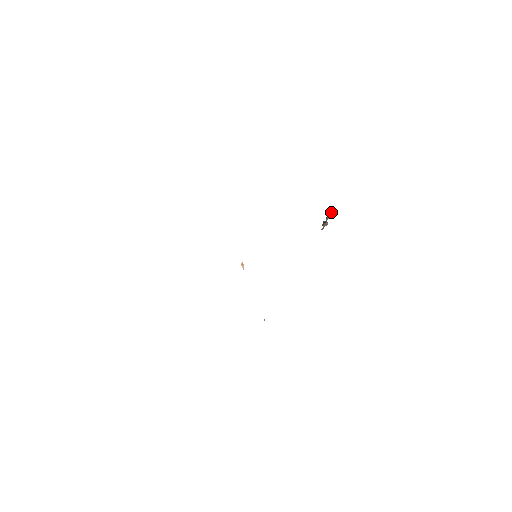
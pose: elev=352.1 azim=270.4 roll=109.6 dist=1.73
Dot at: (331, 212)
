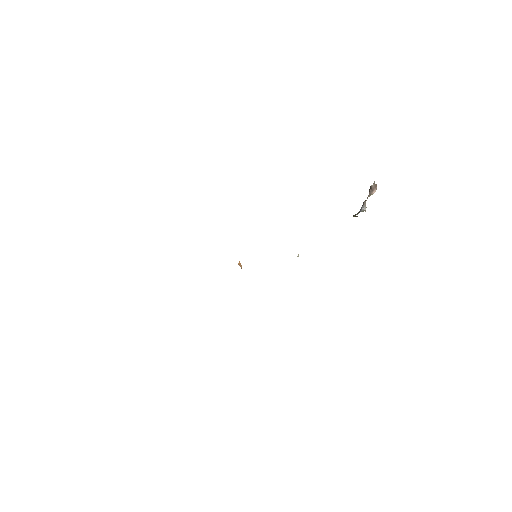
Dot at: occluded
